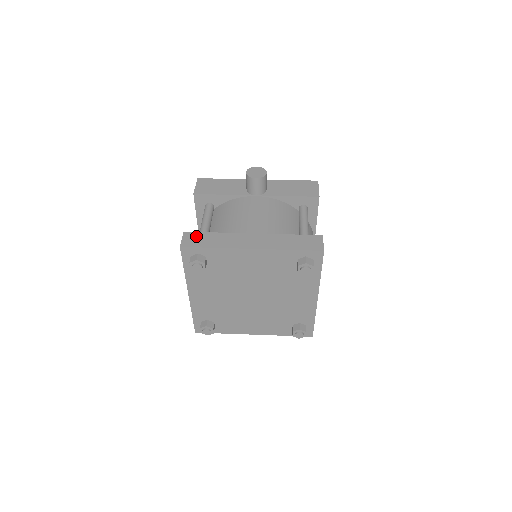
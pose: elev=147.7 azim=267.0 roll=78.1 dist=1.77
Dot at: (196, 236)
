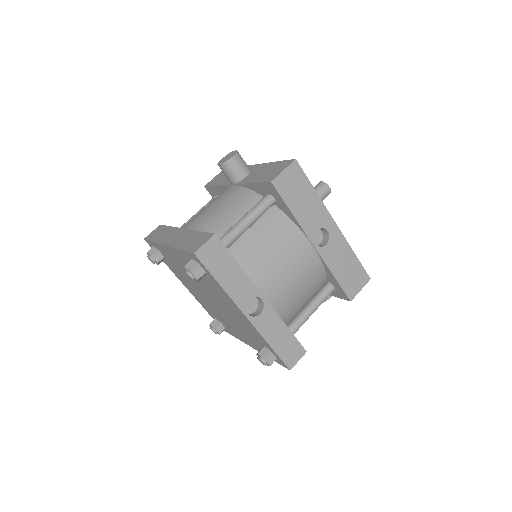
Dot at: (159, 229)
